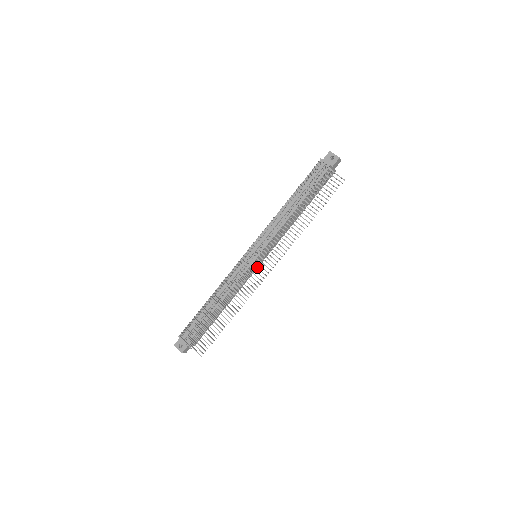
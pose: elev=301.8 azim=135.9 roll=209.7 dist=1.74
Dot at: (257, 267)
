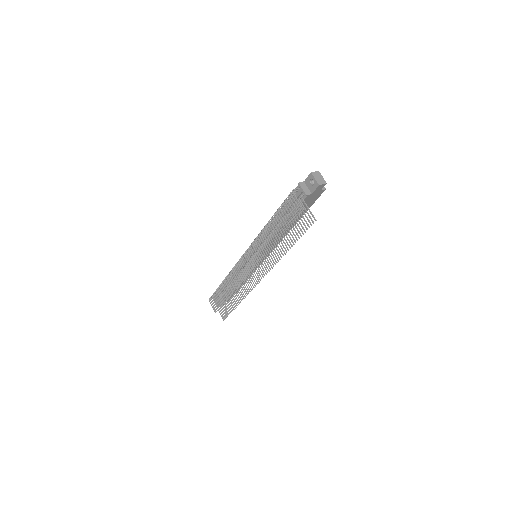
Dot at: (251, 272)
